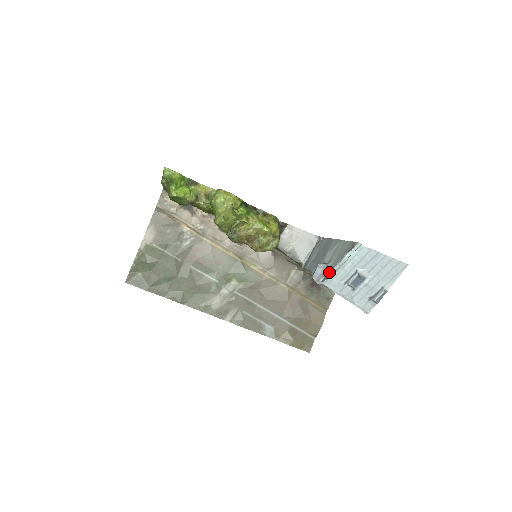
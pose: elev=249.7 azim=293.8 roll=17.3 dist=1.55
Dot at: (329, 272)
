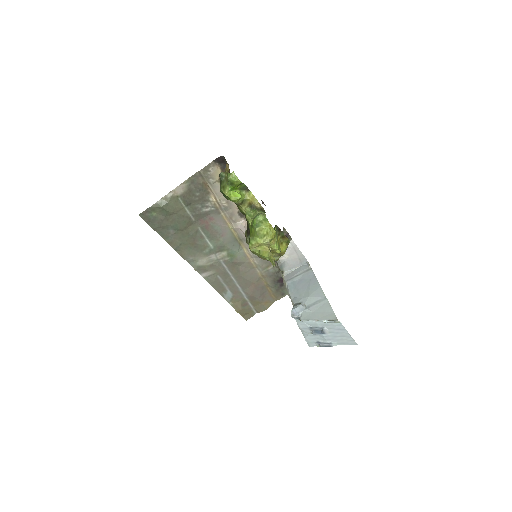
Dot at: (305, 319)
